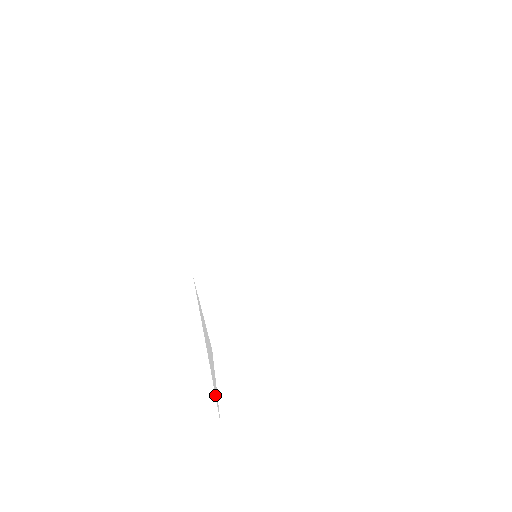
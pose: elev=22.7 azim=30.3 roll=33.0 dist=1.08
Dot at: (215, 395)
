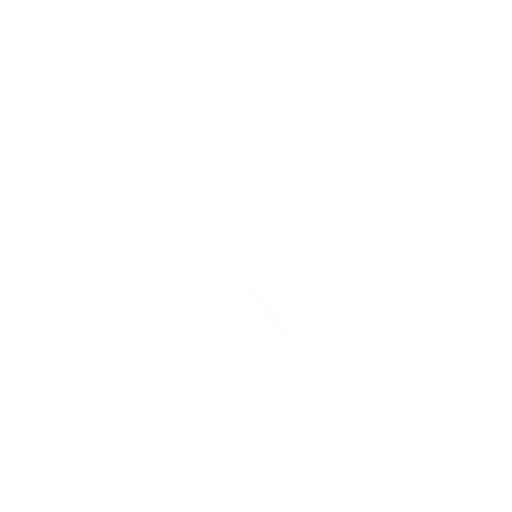
Dot at: occluded
